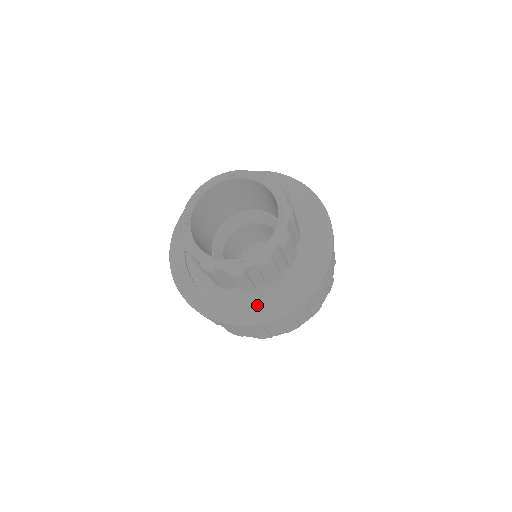
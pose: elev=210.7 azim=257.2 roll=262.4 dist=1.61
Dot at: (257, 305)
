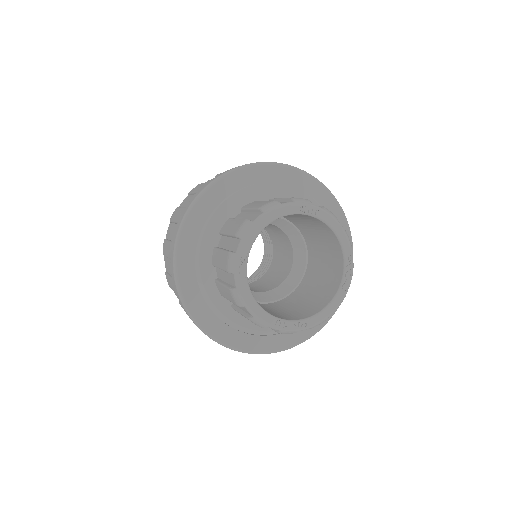
Dot at: (271, 335)
